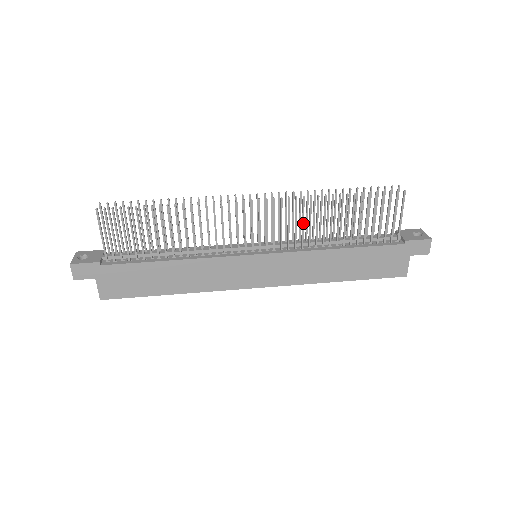
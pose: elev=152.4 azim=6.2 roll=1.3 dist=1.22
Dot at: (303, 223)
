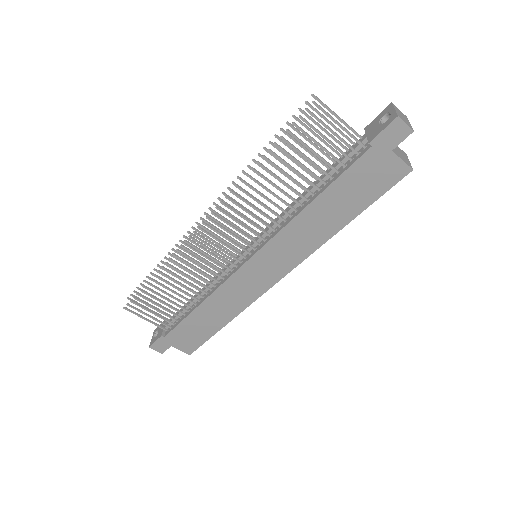
Dot at: (256, 209)
